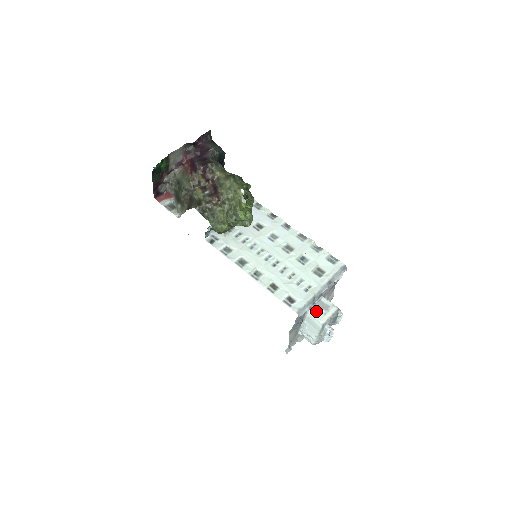
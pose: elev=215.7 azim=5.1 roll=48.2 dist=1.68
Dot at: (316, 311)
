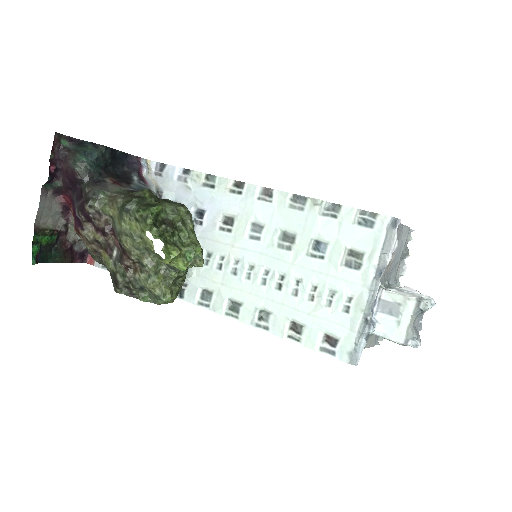
Dot at: (381, 326)
